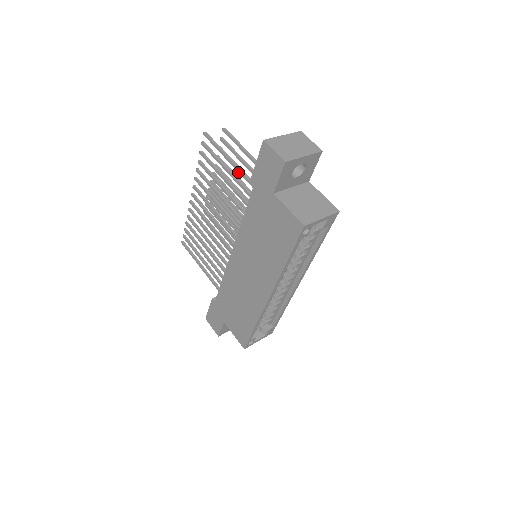
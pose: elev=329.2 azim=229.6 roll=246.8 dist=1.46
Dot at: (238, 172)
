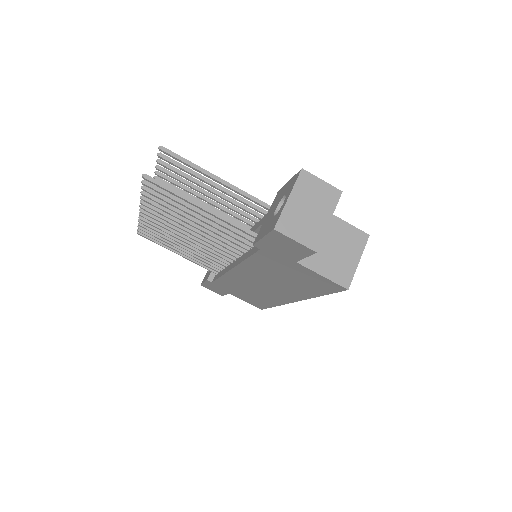
Dot at: occluded
